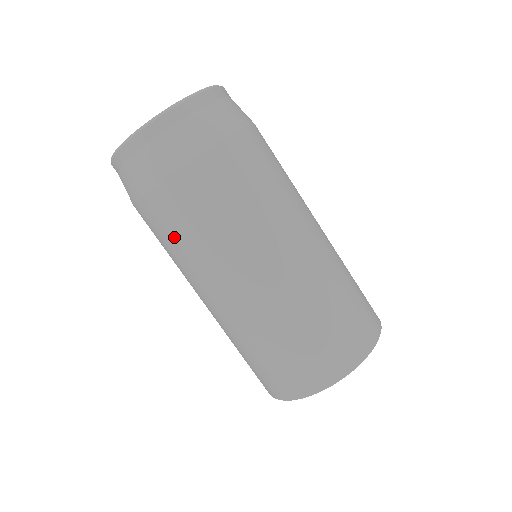
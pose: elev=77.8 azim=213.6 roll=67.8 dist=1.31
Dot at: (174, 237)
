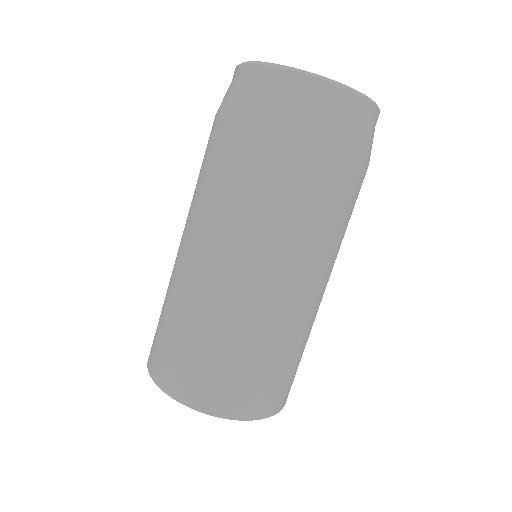
Dot at: (202, 167)
